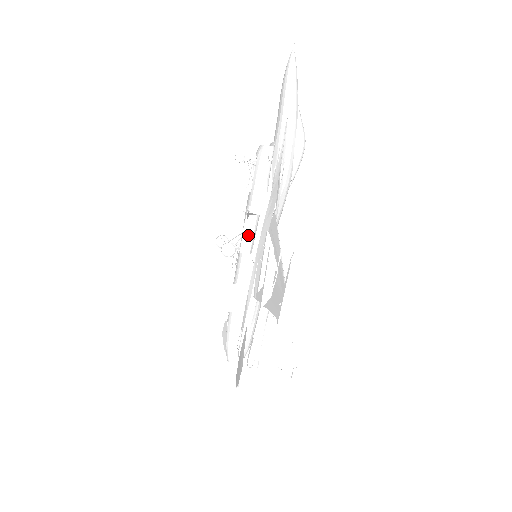
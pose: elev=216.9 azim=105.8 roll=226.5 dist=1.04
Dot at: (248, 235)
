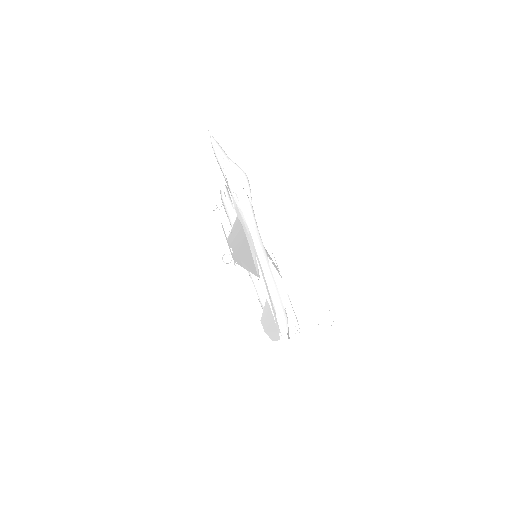
Dot at: occluded
